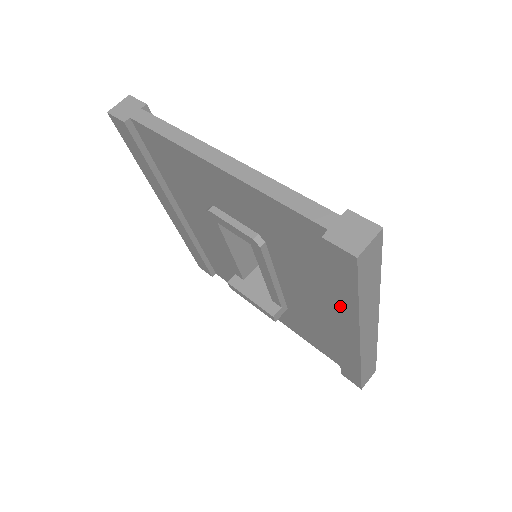
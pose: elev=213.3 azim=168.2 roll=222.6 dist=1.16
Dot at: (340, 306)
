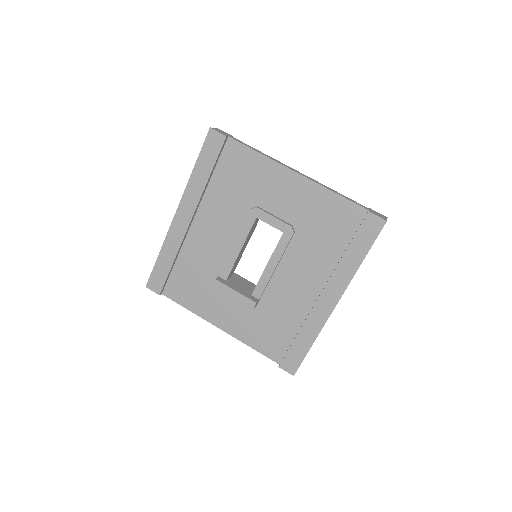
Dot at: (343, 269)
